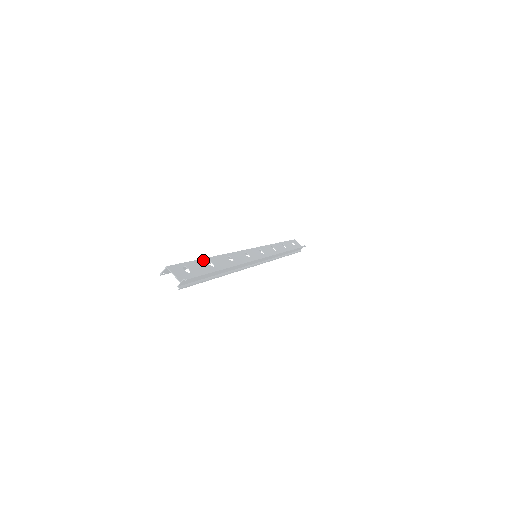
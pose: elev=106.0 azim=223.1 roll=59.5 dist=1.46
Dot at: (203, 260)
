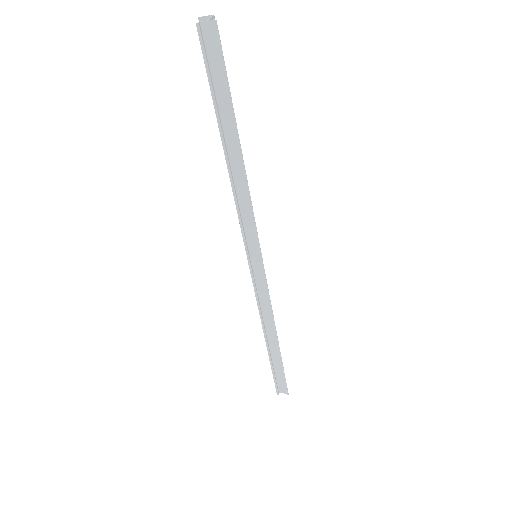
Dot at: occluded
